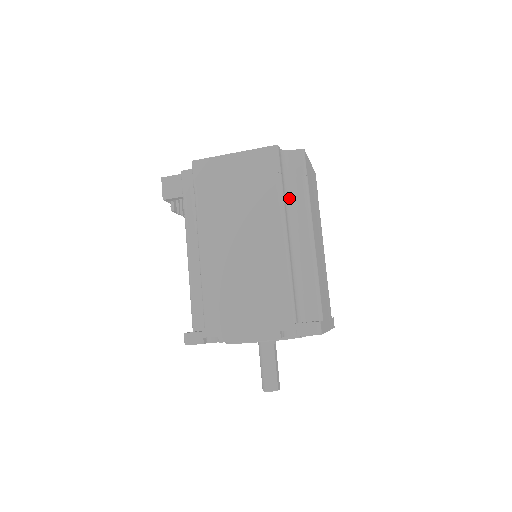
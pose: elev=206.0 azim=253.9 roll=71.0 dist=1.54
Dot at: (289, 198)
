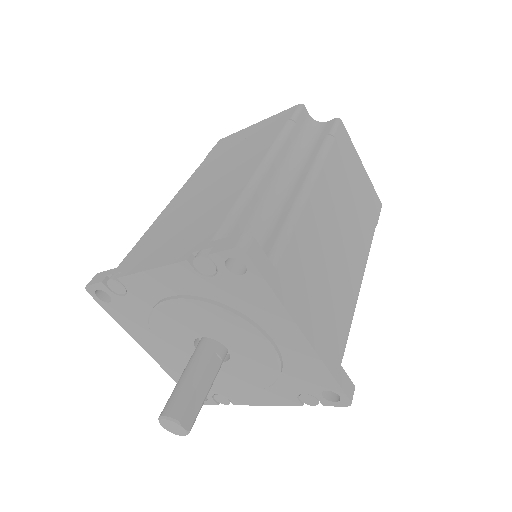
Dot at: (299, 151)
